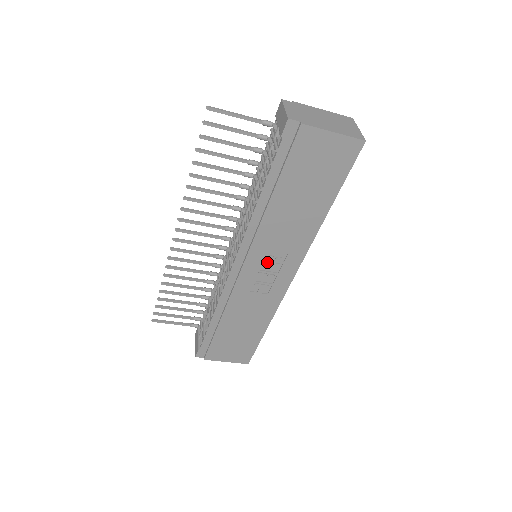
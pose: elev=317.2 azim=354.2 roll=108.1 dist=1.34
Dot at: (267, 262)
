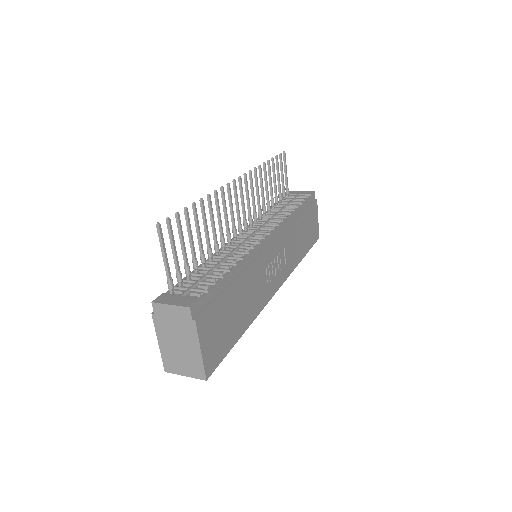
Dot at: (279, 257)
